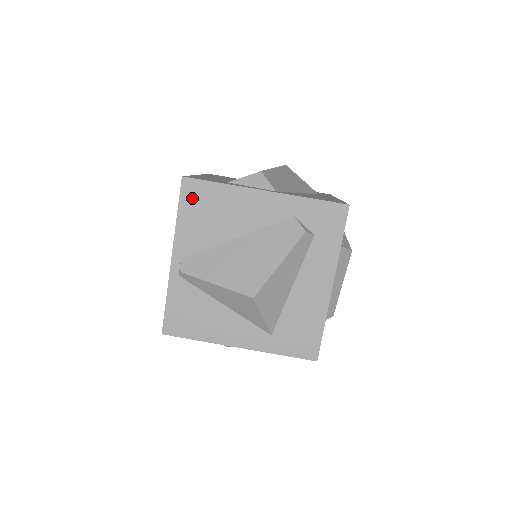
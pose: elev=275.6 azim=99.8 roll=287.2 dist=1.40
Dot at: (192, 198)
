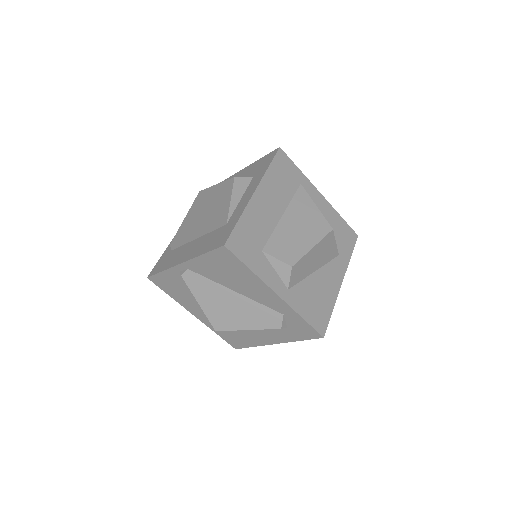
Dot at: (222, 258)
